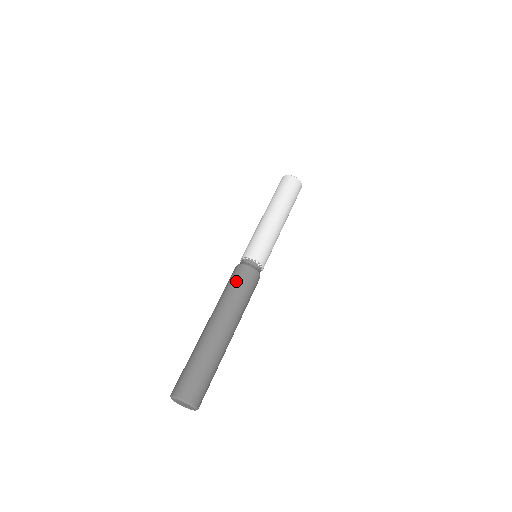
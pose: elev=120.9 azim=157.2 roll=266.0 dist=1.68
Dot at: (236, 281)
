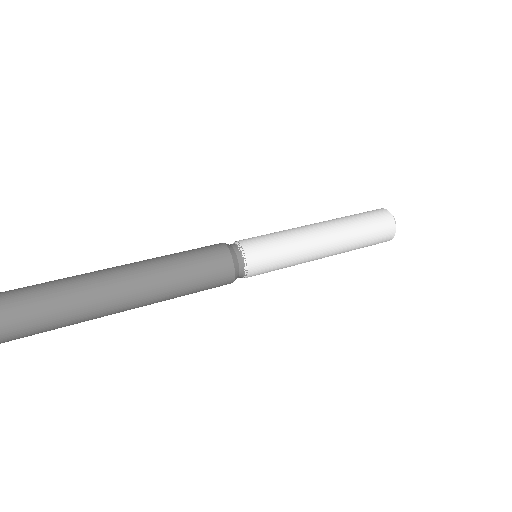
Dot at: (194, 249)
